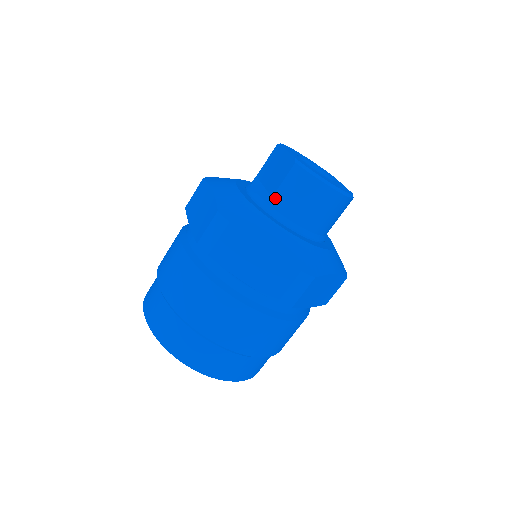
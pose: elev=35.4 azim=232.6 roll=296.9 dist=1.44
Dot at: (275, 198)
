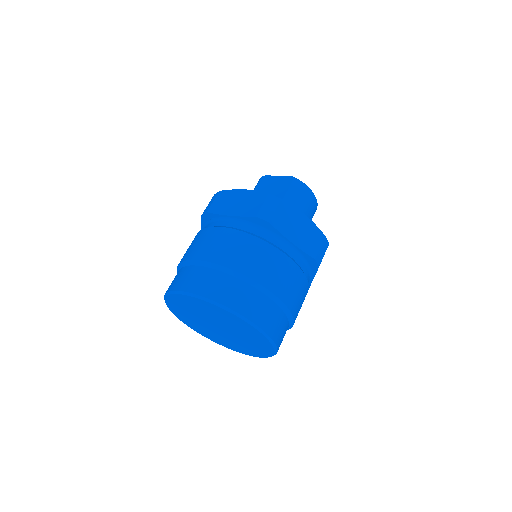
Dot at: (286, 199)
